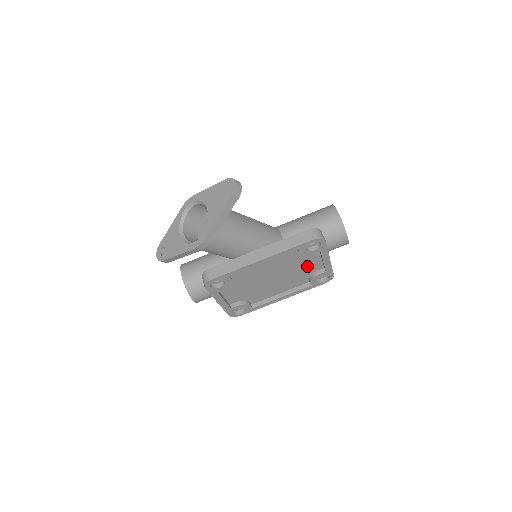
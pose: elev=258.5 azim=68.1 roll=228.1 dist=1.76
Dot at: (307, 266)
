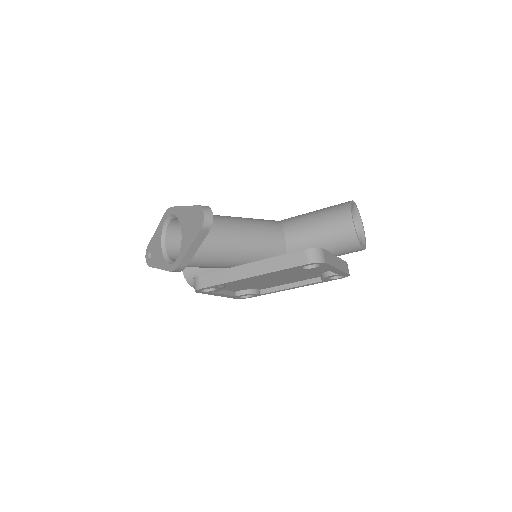
Dot at: (314, 270)
